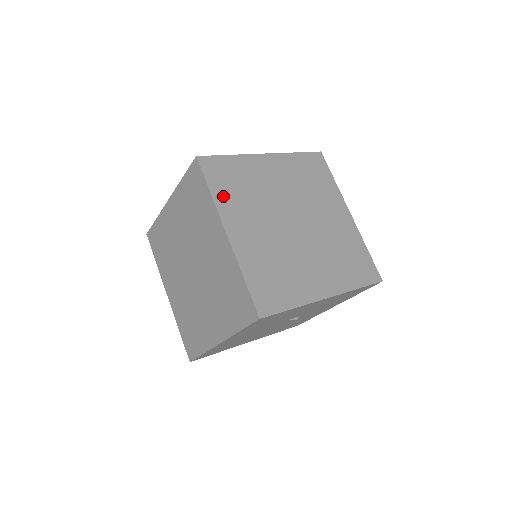
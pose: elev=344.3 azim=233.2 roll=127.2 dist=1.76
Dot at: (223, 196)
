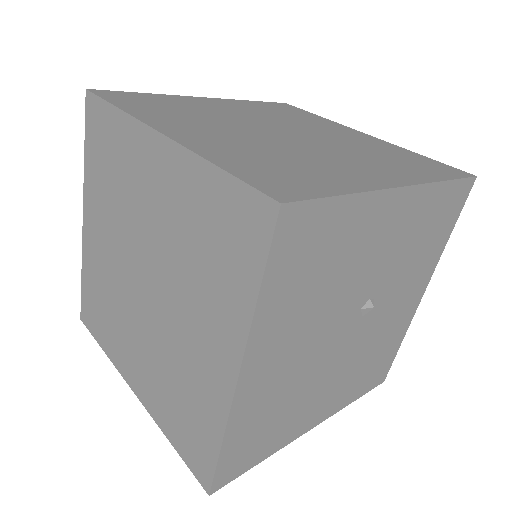
Dot at: (143, 111)
